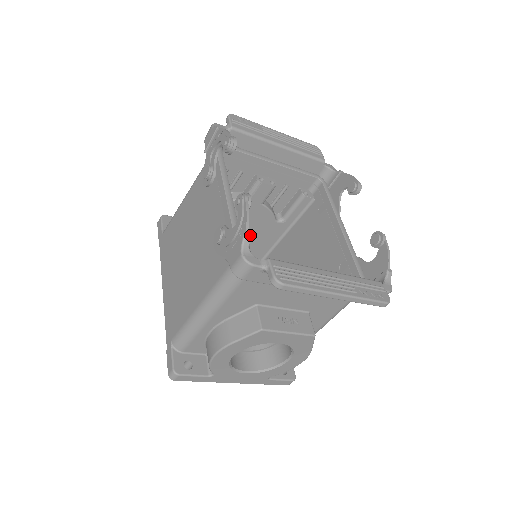
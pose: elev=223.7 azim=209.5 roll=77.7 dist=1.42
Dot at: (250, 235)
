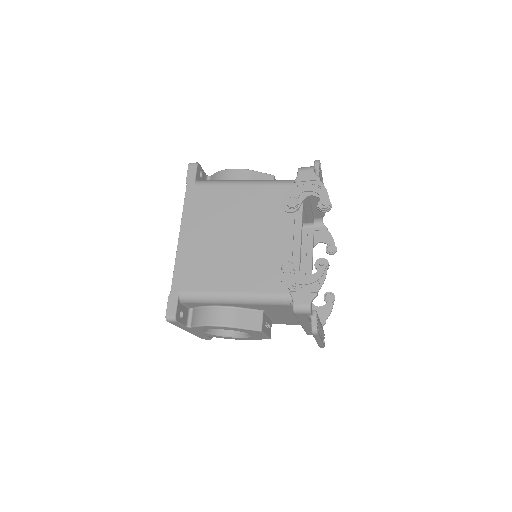
Dot at: occluded
